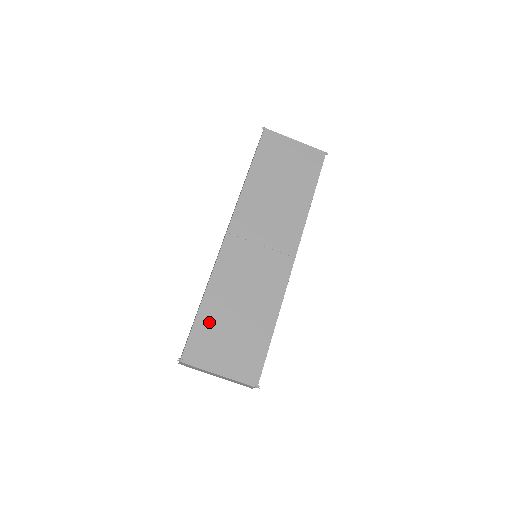
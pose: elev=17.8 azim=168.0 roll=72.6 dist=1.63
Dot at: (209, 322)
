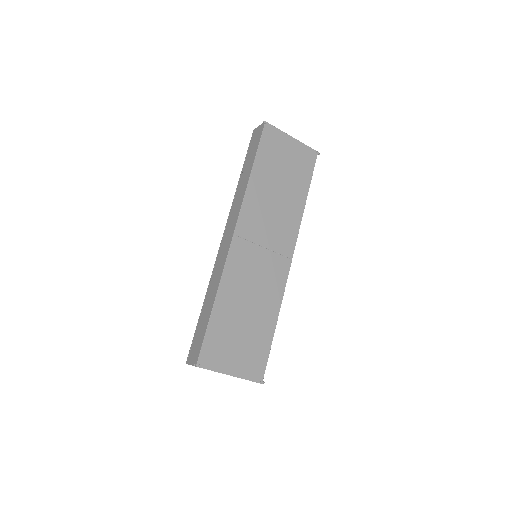
Dot at: (220, 326)
